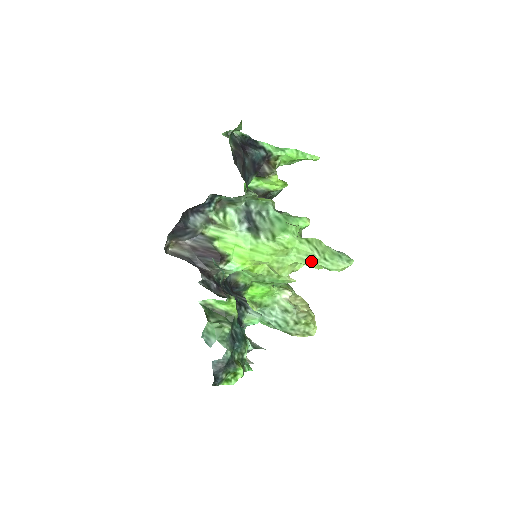
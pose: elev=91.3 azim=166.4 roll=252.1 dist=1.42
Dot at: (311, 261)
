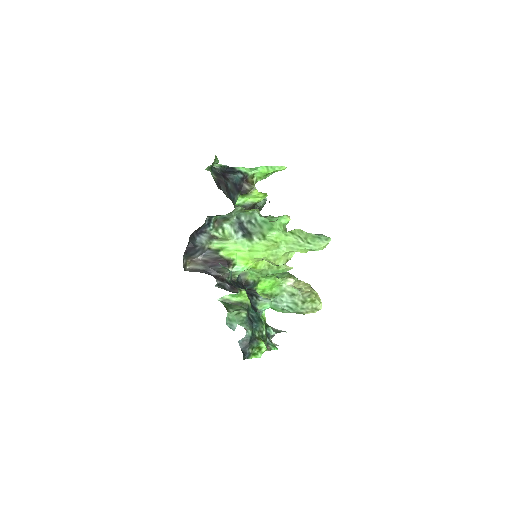
Dot at: (298, 247)
